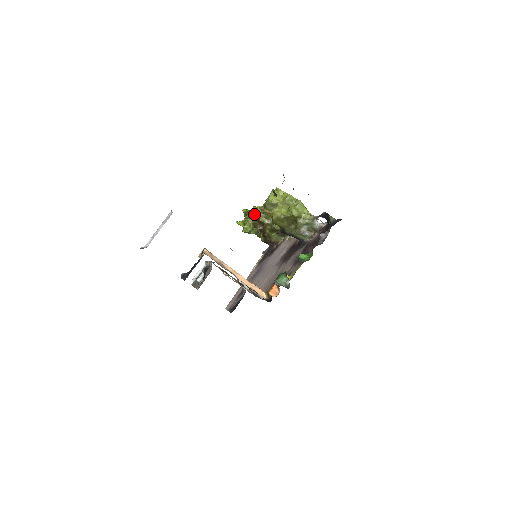
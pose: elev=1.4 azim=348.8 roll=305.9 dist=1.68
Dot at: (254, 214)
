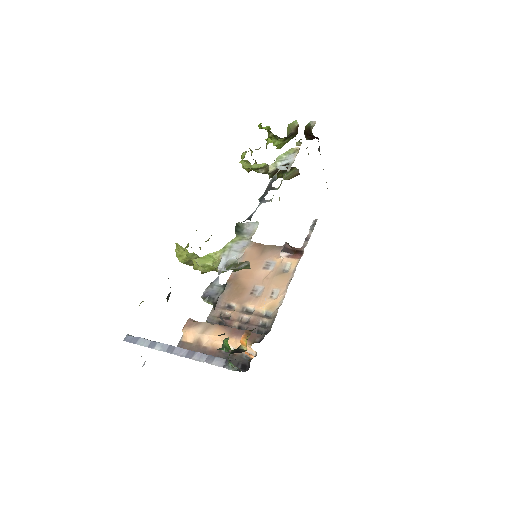
Dot at: occluded
